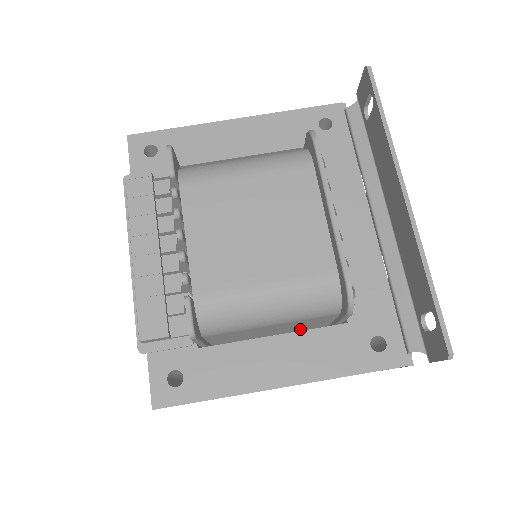
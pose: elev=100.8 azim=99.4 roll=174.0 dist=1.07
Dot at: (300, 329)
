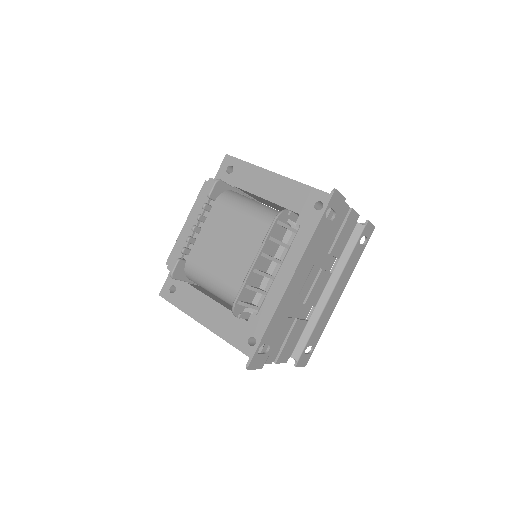
Dot at: occluded
